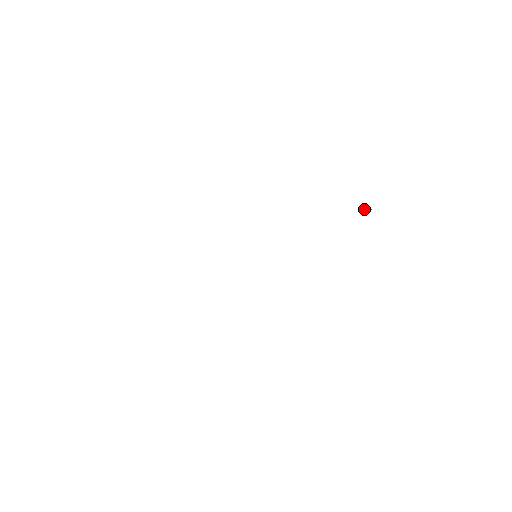
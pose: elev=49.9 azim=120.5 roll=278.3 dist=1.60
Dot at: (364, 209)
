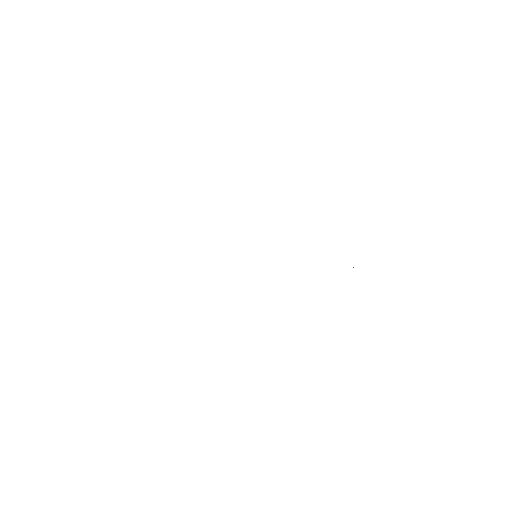
Dot at: occluded
